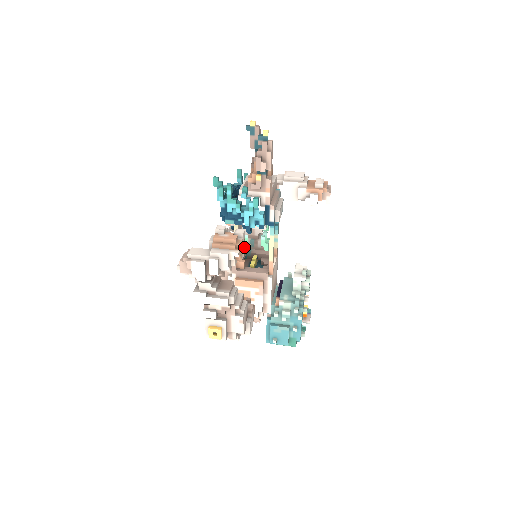
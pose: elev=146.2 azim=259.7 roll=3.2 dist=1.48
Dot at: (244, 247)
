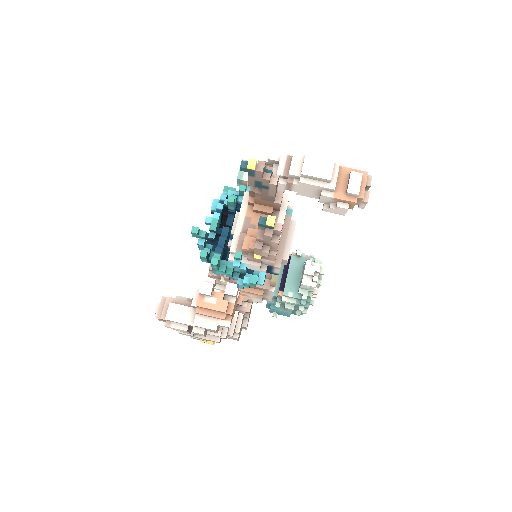
Dot at: occluded
